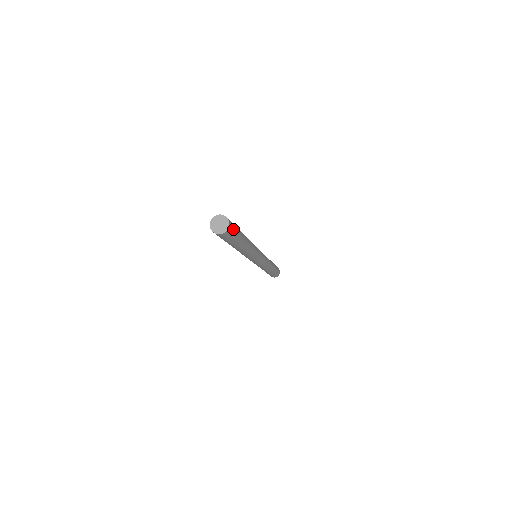
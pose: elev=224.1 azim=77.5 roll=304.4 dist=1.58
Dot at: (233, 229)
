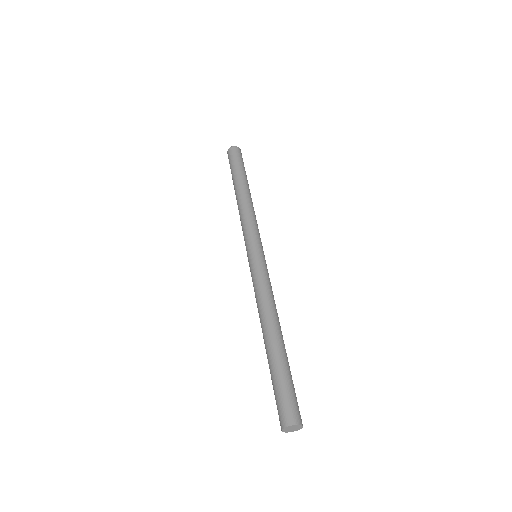
Dot at: occluded
